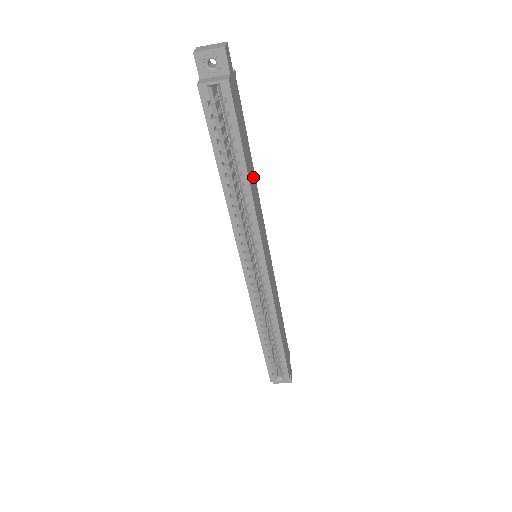
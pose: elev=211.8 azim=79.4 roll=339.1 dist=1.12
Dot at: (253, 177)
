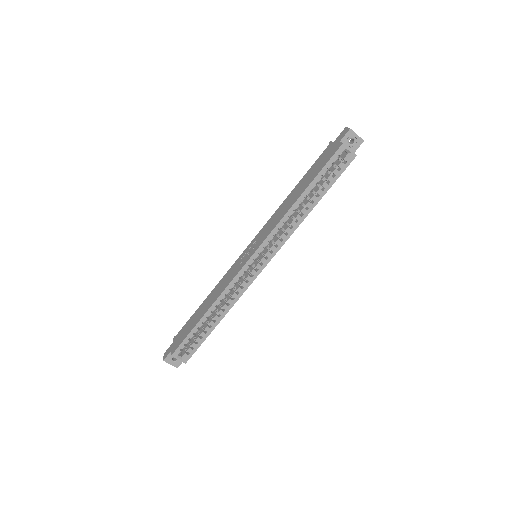
Dot at: occluded
